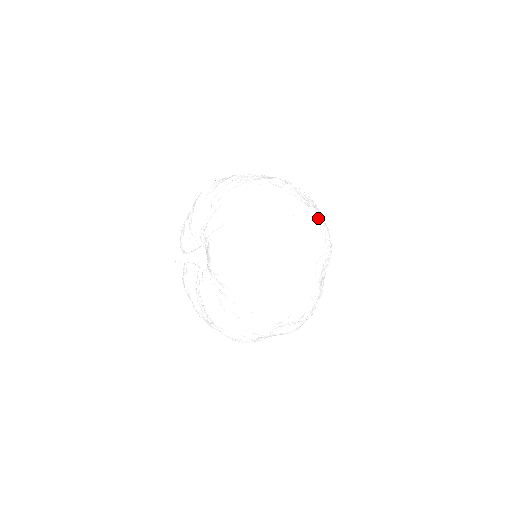
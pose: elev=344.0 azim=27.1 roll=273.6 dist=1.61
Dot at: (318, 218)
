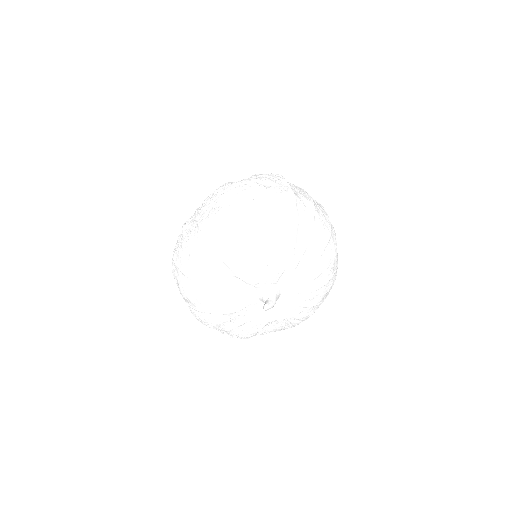
Dot at: occluded
